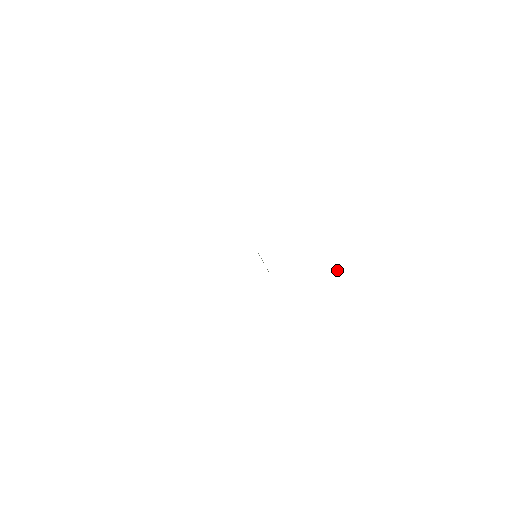
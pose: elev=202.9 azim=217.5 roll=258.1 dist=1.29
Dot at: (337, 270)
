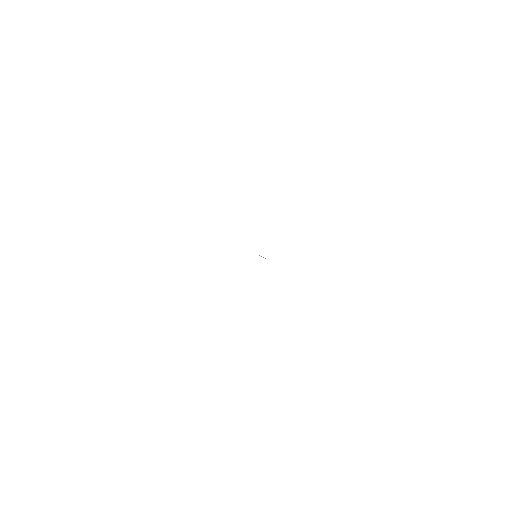
Dot at: occluded
